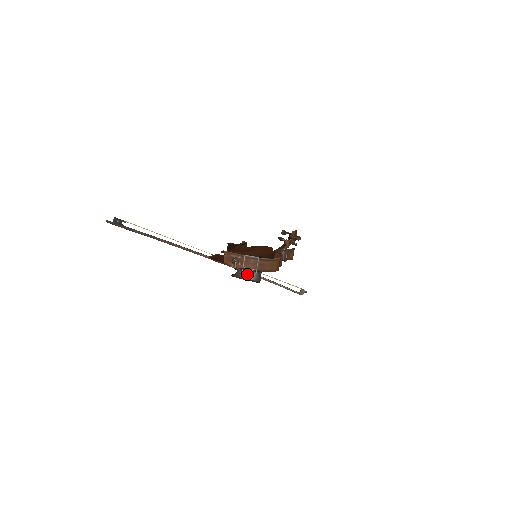
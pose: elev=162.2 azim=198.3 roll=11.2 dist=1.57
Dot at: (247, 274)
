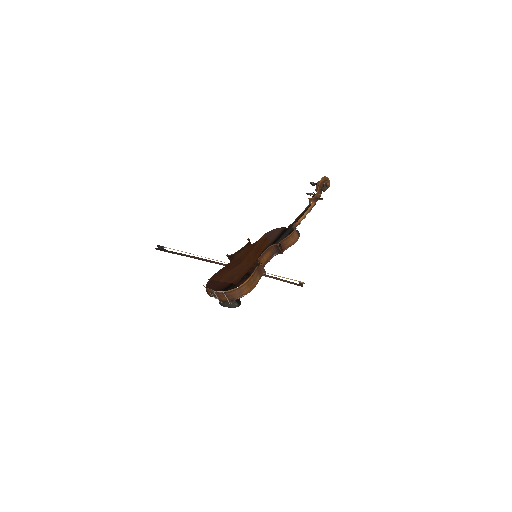
Dot at: (225, 304)
